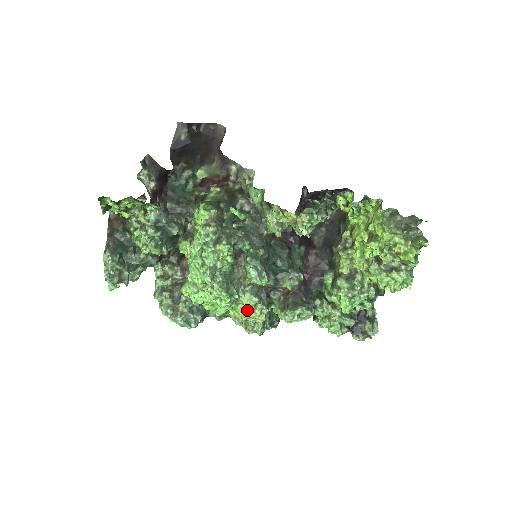
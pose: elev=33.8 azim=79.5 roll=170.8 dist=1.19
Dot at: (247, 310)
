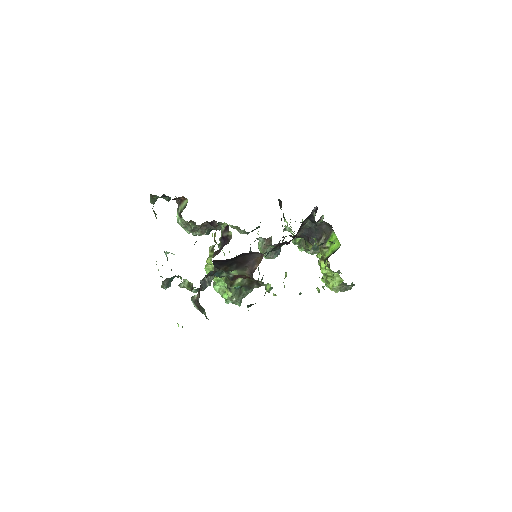
Dot at: occluded
